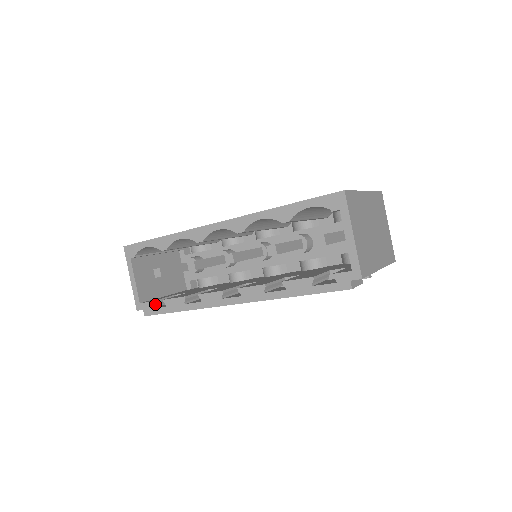
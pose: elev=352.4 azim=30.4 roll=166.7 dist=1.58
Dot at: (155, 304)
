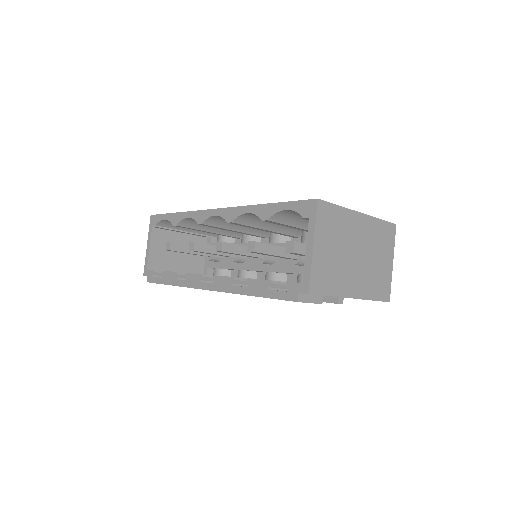
Dot at: (158, 274)
